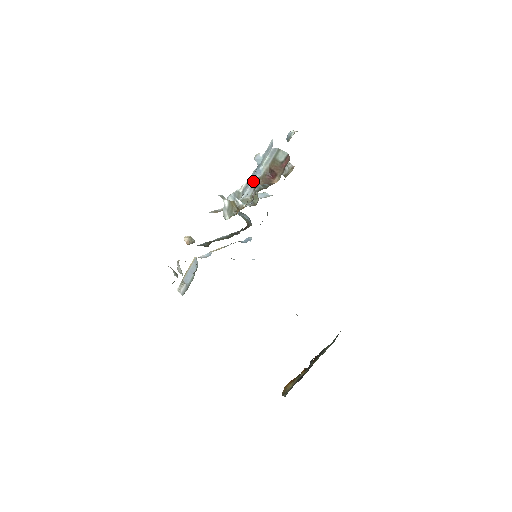
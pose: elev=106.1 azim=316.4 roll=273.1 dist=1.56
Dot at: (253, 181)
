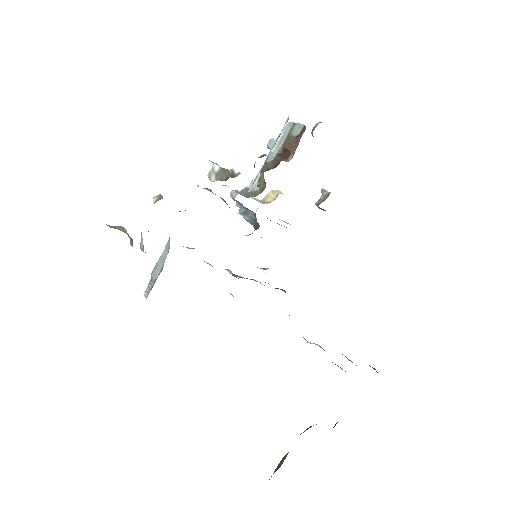
Dot at: (262, 167)
